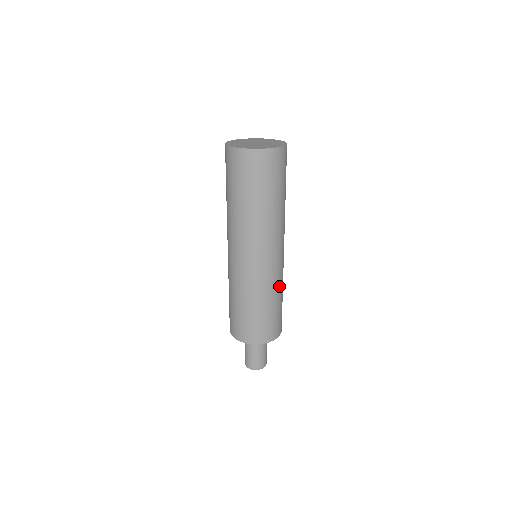
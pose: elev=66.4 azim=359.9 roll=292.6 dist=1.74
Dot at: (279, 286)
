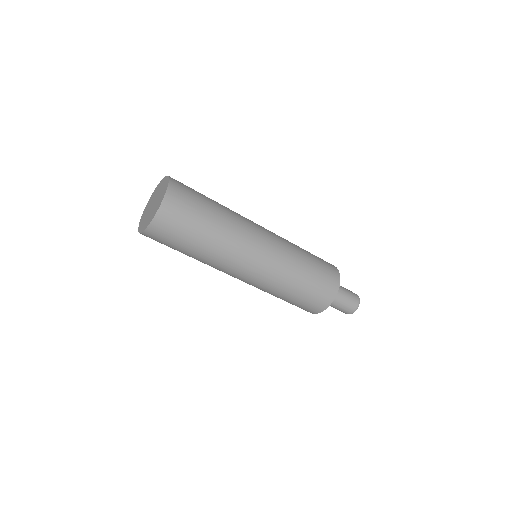
Dot at: (291, 269)
